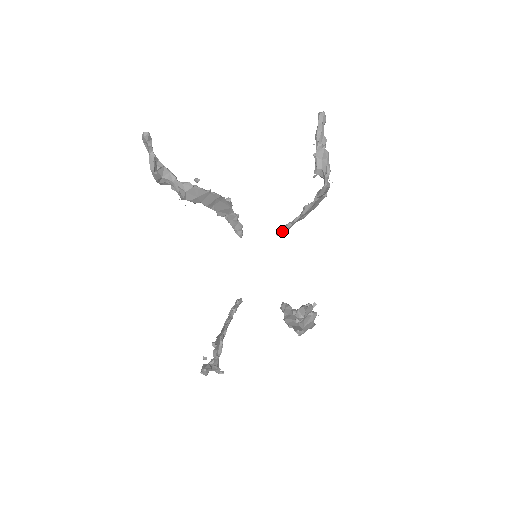
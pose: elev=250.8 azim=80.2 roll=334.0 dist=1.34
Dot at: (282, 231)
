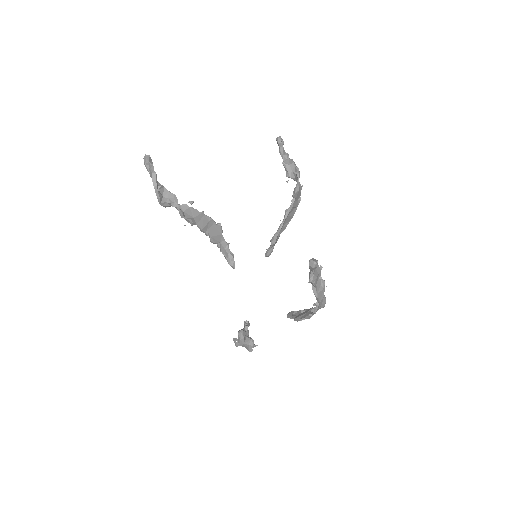
Dot at: (271, 244)
